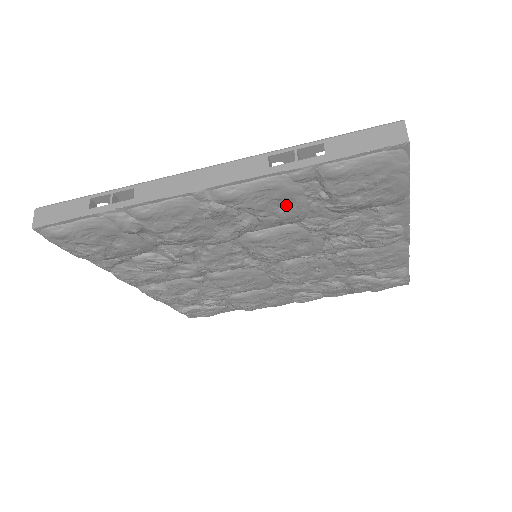
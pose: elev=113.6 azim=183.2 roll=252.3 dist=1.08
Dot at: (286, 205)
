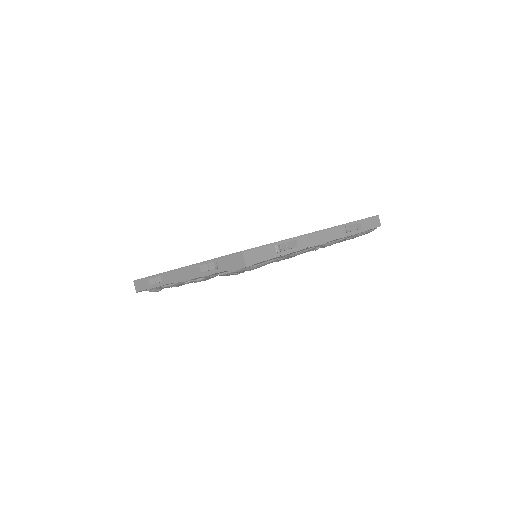
Dot at: occluded
